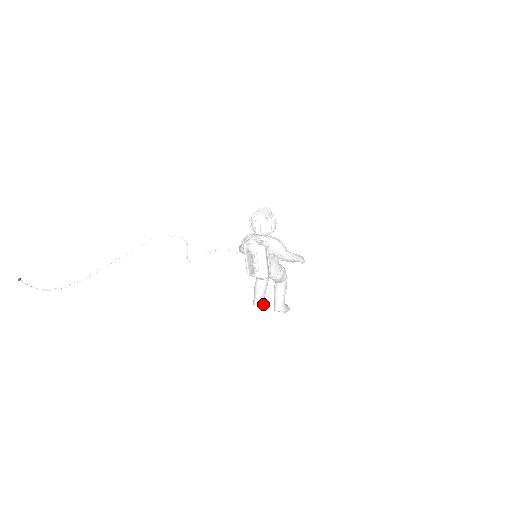
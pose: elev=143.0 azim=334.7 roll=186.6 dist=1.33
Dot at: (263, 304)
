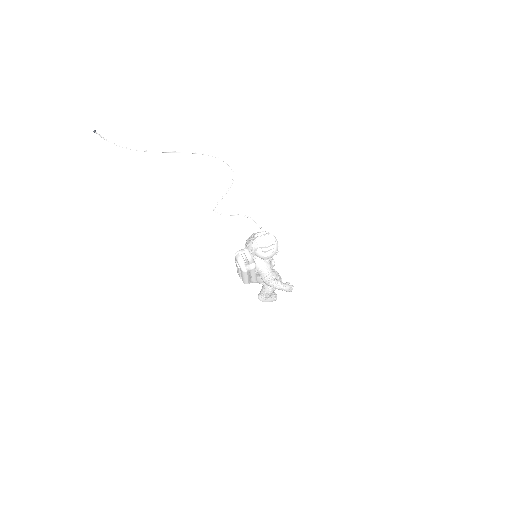
Dot at: (256, 282)
